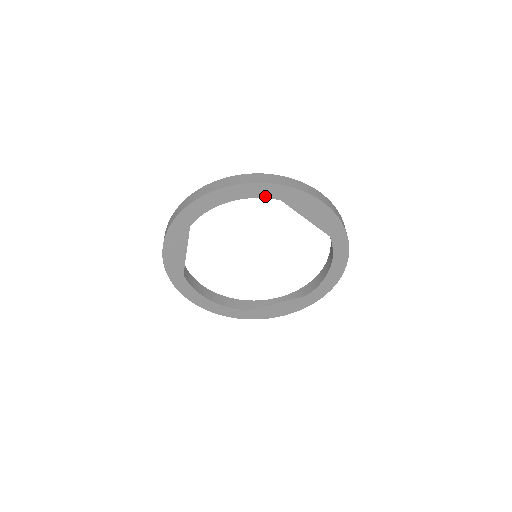
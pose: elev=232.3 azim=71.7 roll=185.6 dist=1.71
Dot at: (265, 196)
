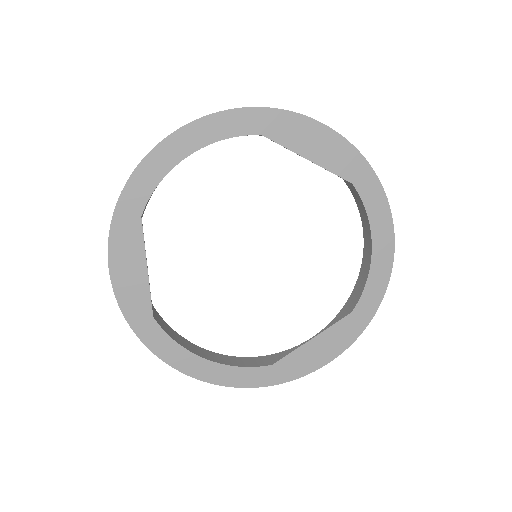
Dot at: (237, 133)
